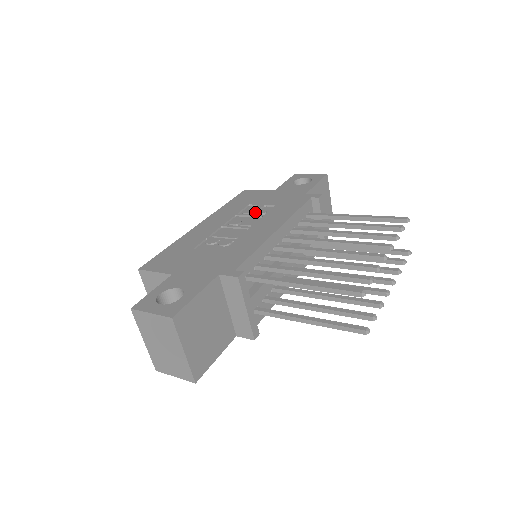
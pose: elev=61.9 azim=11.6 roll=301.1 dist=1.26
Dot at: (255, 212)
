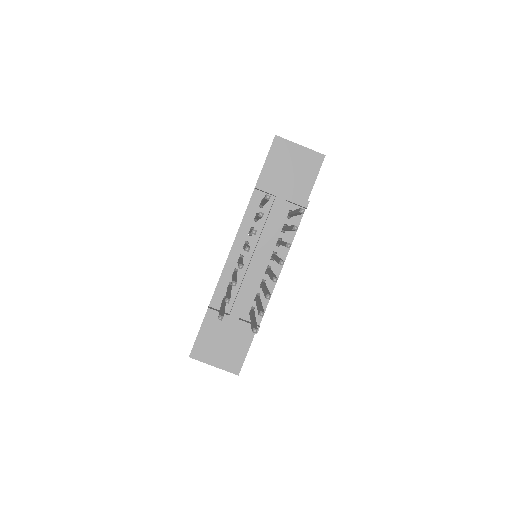
Dot at: occluded
